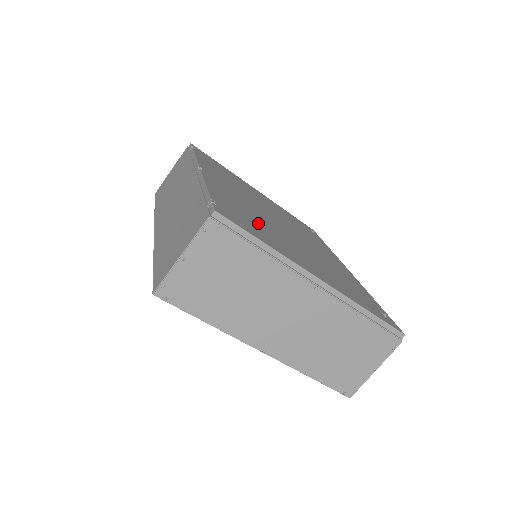
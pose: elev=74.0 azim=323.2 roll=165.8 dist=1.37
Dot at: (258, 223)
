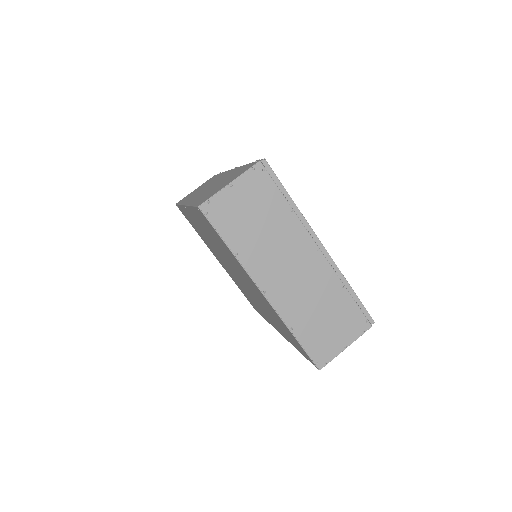
Dot at: occluded
